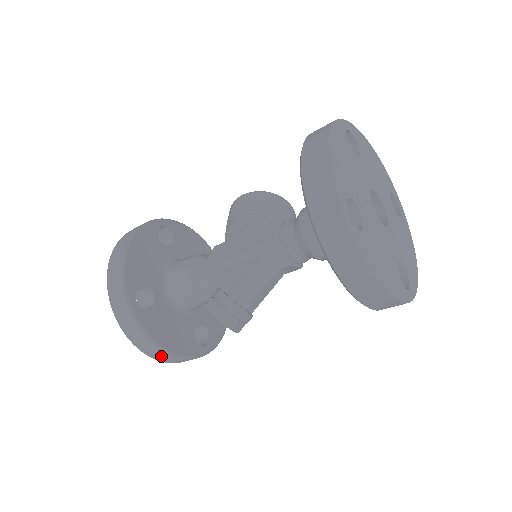
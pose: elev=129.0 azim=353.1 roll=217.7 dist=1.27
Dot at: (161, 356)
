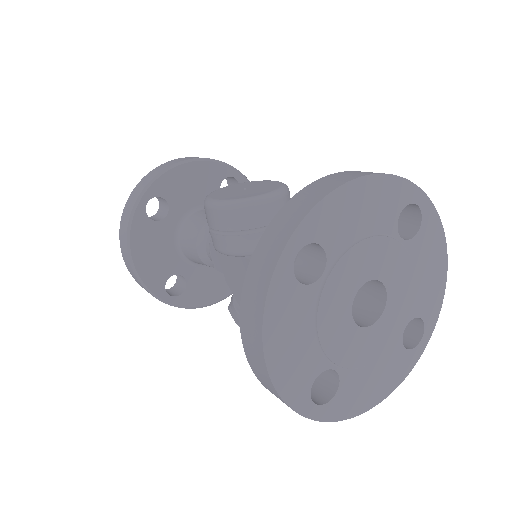
Dot at: occluded
